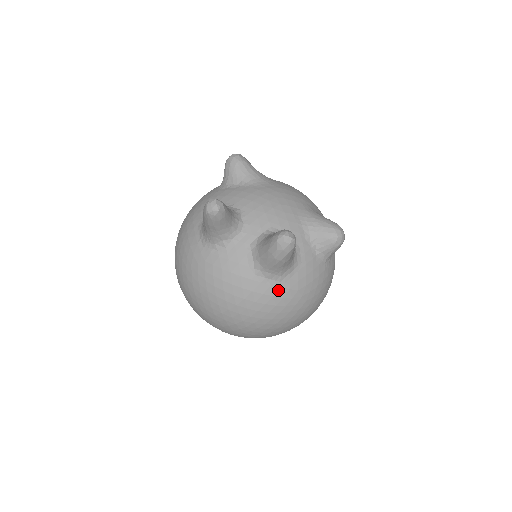
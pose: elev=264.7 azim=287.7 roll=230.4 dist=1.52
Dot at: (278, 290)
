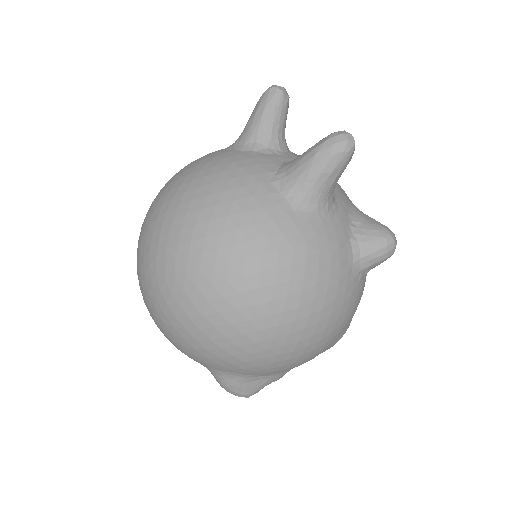
Dot at: (284, 218)
